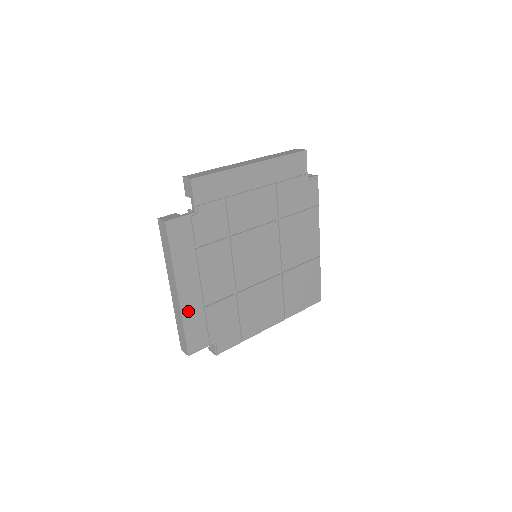
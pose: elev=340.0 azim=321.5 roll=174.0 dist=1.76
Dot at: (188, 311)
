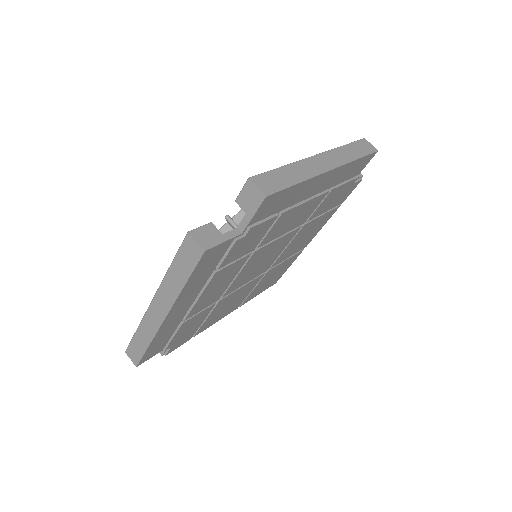
Dot at: (163, 330)
